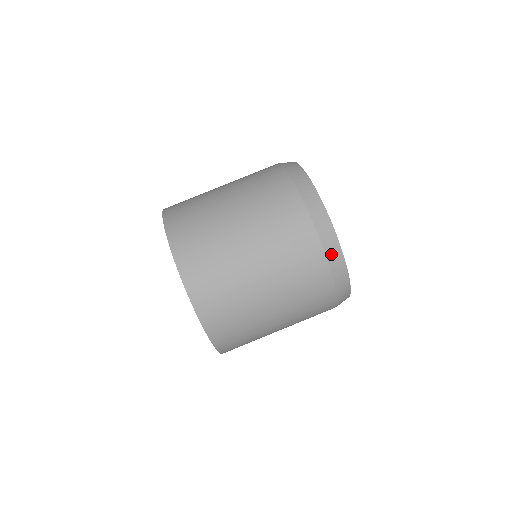
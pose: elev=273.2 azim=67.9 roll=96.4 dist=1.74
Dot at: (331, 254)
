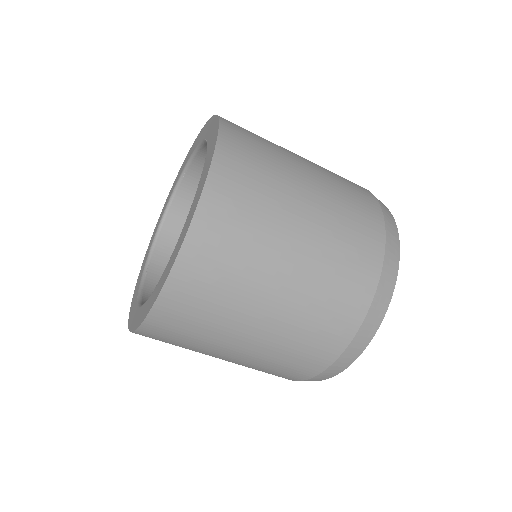
Dot at: (365, 329)
